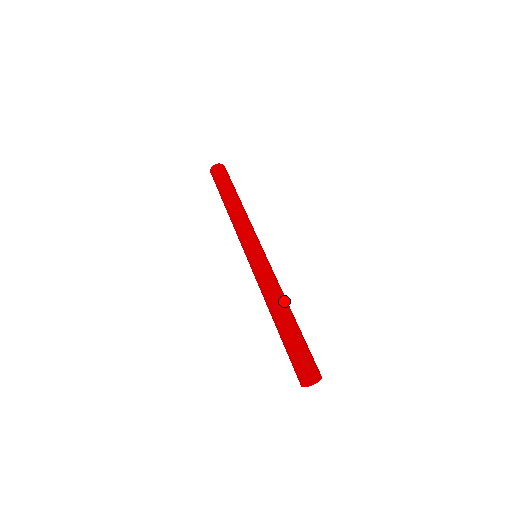
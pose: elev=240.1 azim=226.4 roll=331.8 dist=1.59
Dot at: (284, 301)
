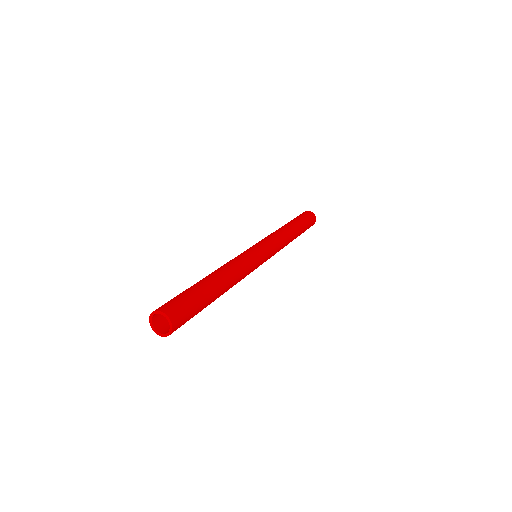
Dot at: (214, 271)
